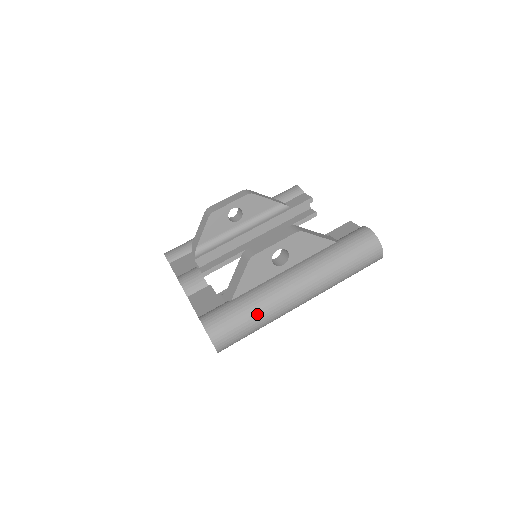
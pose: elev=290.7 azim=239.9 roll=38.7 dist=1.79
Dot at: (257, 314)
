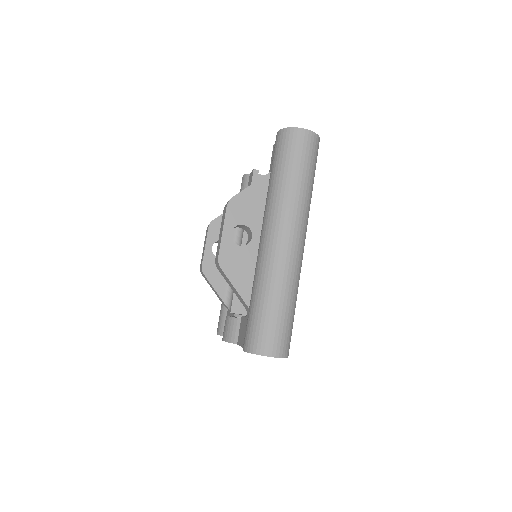
Dot at: (271, 294)
